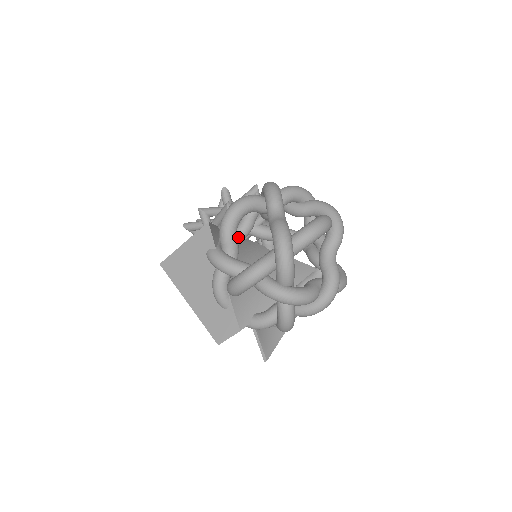
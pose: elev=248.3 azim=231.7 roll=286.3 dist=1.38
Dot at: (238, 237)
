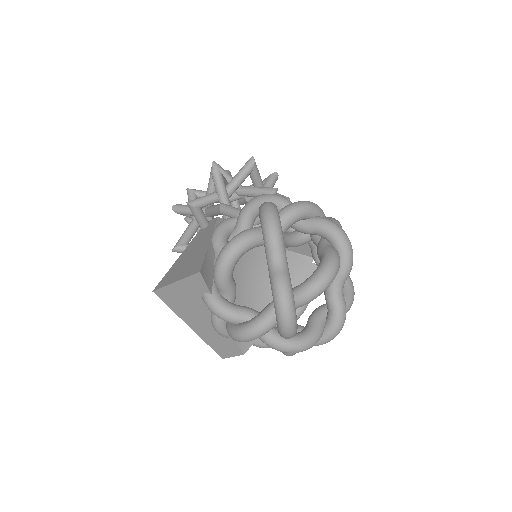
Dot at: occluded
